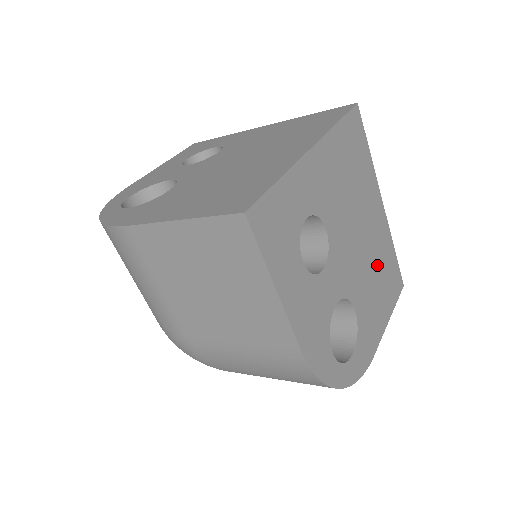
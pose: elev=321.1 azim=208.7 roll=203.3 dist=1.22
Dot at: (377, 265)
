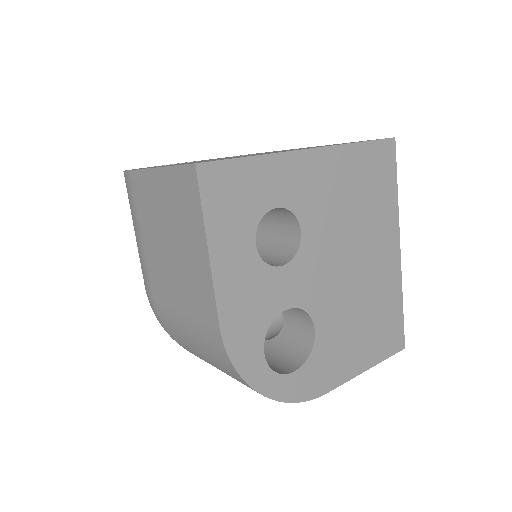
Dot at: (368, 304)
